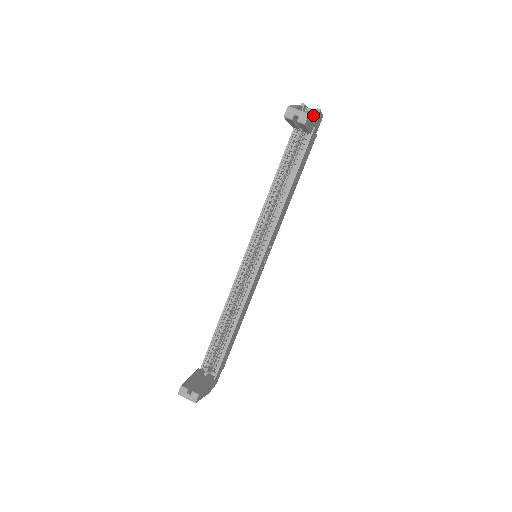
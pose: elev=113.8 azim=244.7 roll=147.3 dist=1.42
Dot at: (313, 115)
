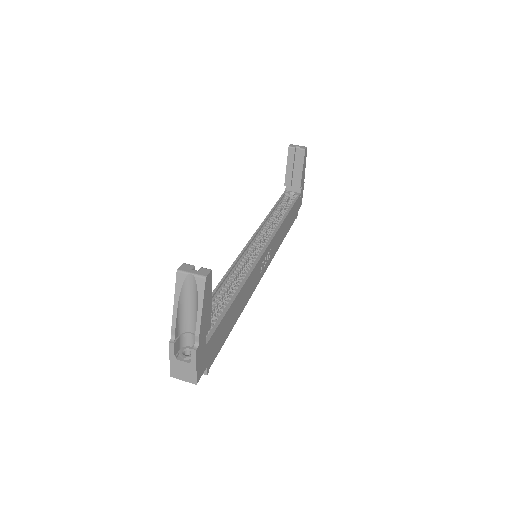
Dot at: (305, 166)
